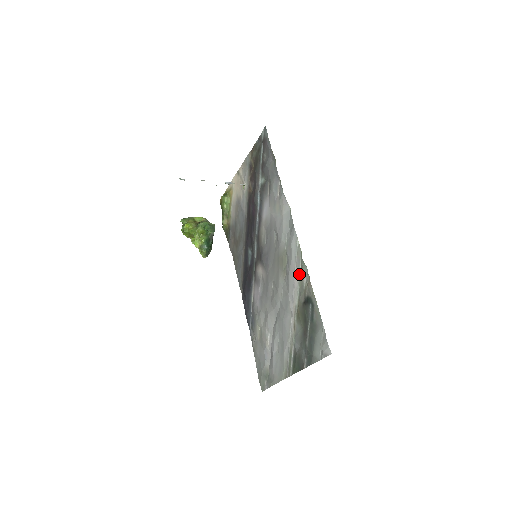
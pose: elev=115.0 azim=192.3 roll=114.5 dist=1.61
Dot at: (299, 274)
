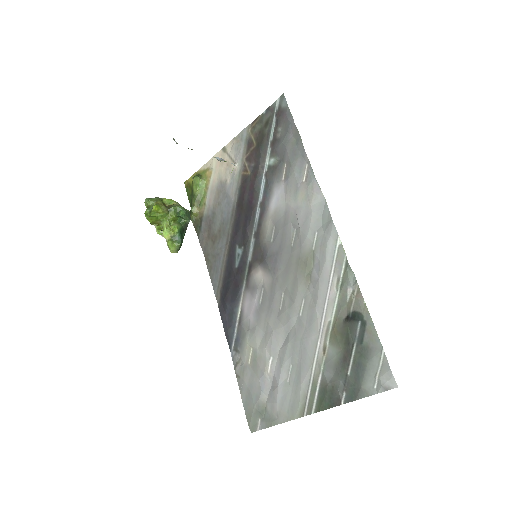
Dot at: (339, 282)
